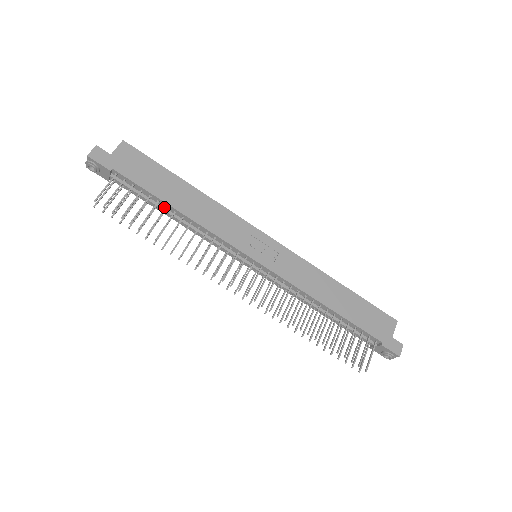
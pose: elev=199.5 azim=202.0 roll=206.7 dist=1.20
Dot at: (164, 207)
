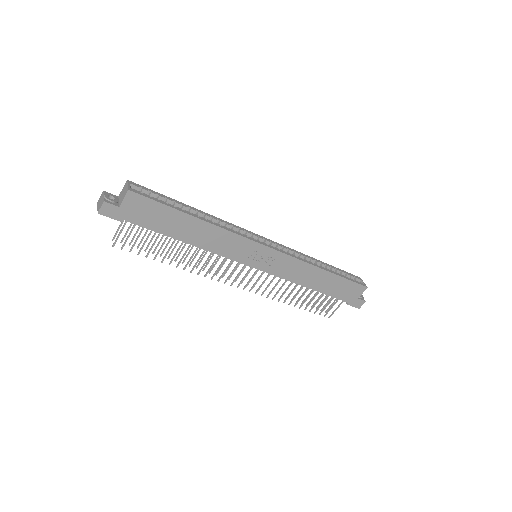
Dot at: occluded
